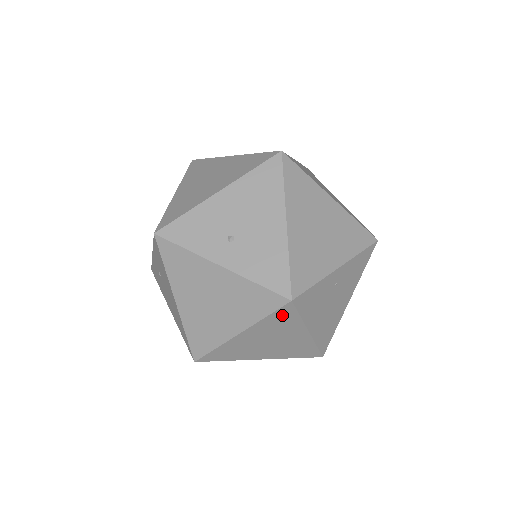
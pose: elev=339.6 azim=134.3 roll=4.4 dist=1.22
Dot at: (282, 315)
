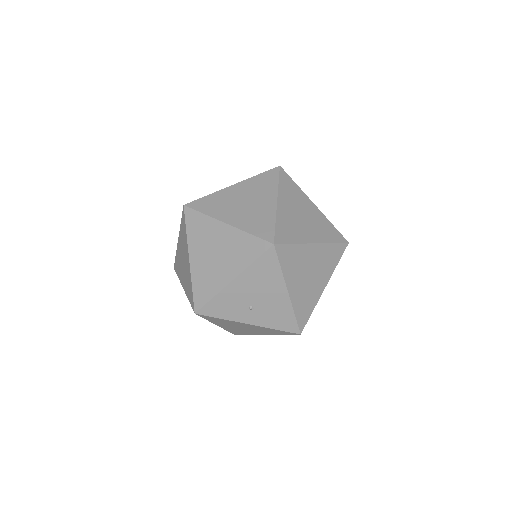
Dot at: occluded
